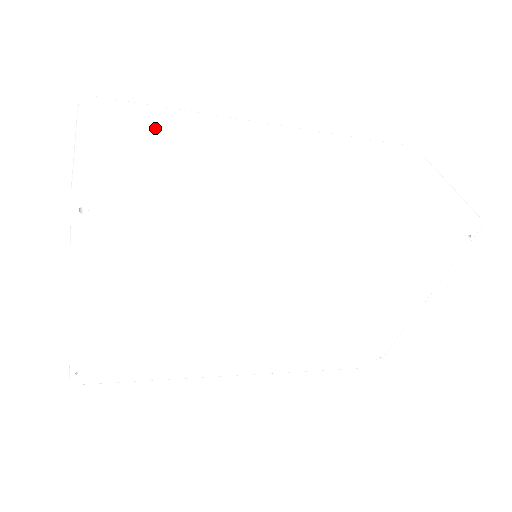
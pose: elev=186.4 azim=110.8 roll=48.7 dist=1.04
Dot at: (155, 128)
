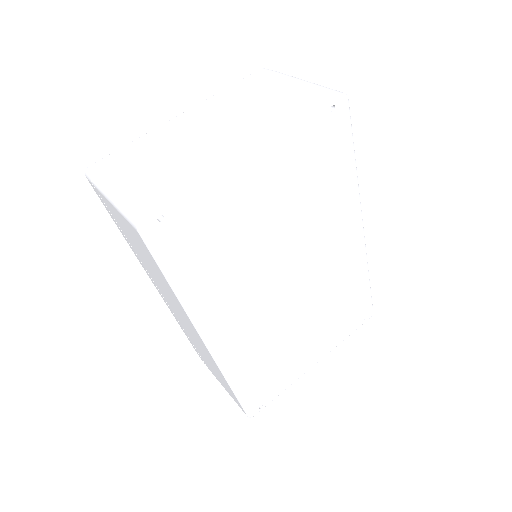
Dot at: occluded
